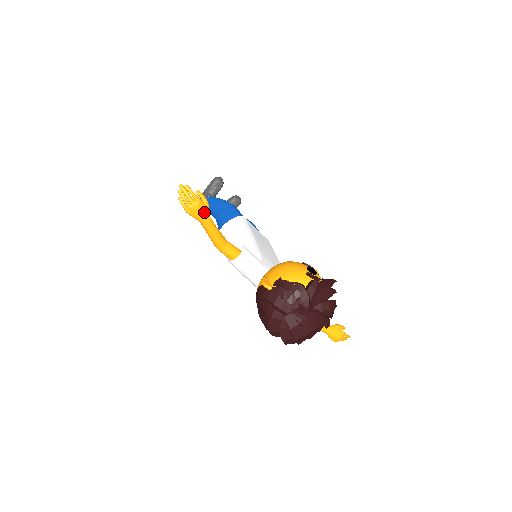
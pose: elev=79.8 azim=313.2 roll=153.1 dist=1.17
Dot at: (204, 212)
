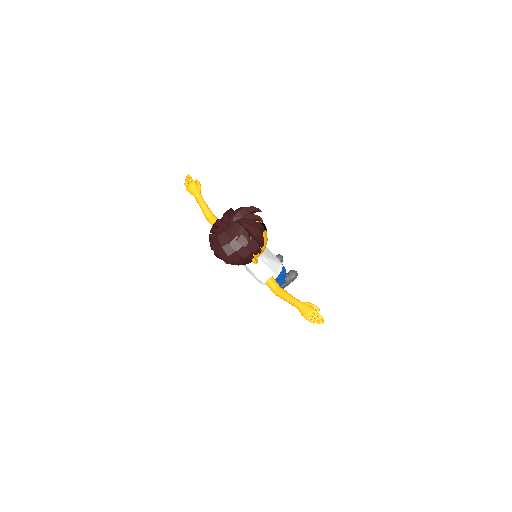
Dot at: (196, 189)
